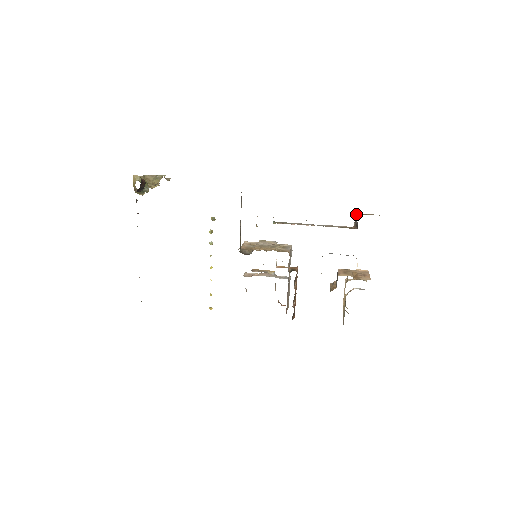
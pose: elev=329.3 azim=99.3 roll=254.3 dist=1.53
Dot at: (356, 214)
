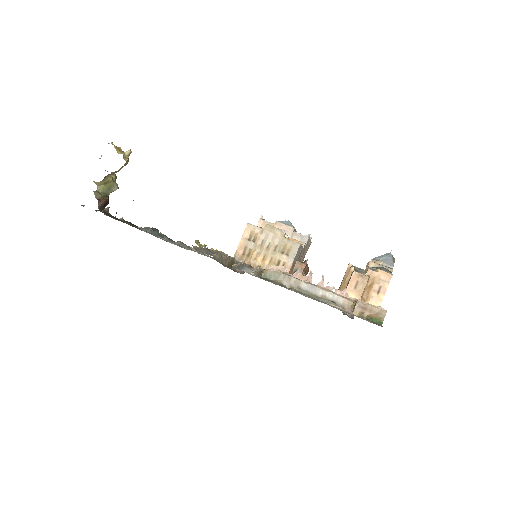
Dot at: (354, 309)
